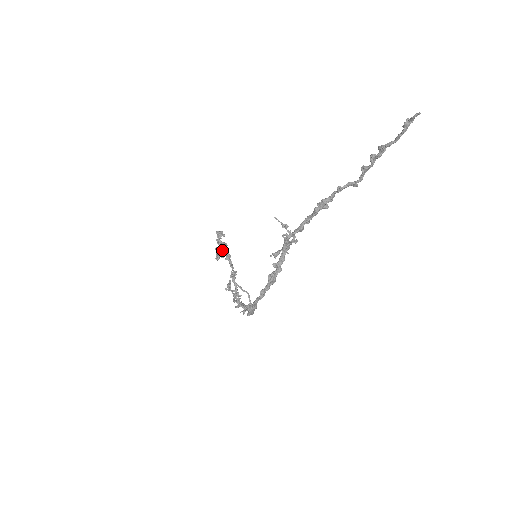
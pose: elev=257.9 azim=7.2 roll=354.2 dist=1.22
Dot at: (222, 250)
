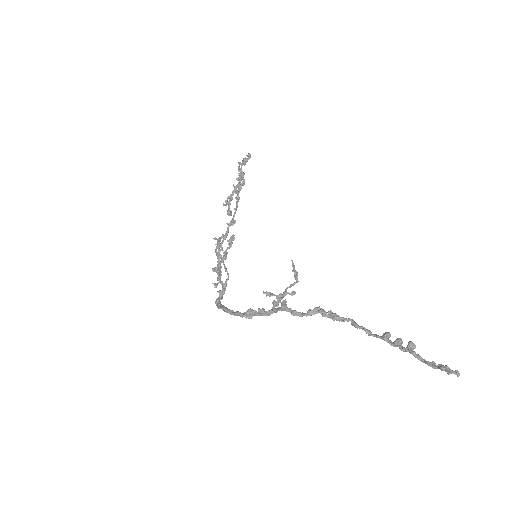
Dot at: occluded
